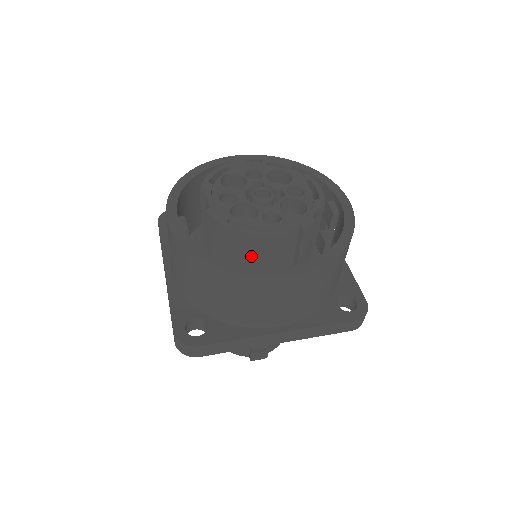
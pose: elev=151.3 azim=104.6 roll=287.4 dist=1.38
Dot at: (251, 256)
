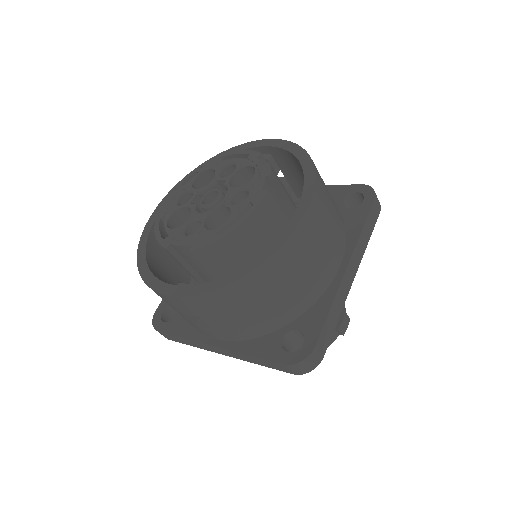
Dot at: (262, 239)
